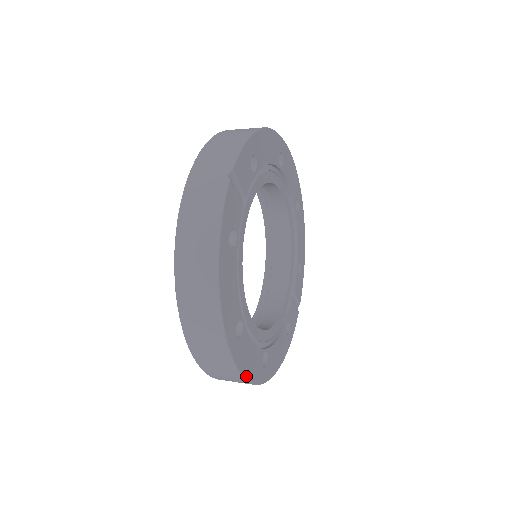
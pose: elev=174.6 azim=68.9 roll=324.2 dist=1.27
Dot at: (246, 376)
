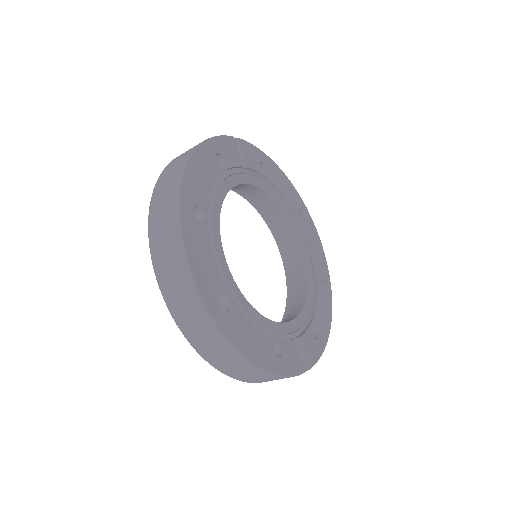
Dot at: (190, 260)
